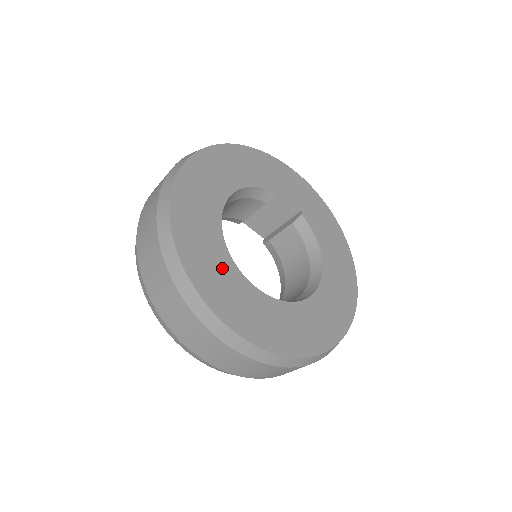
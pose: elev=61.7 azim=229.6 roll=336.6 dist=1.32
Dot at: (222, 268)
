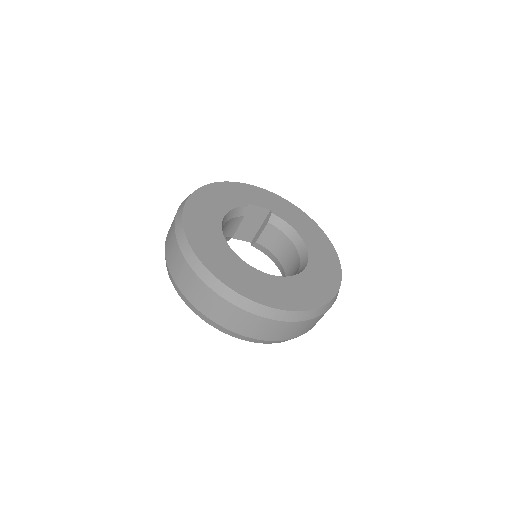
Dot at: (244, 272)
